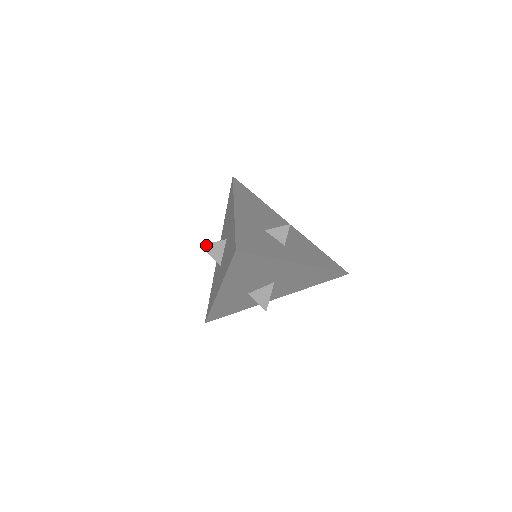
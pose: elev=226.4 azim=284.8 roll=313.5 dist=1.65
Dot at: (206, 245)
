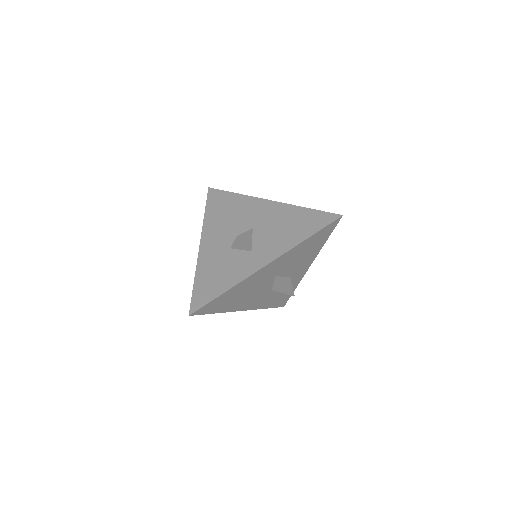
Dot at: occluded
